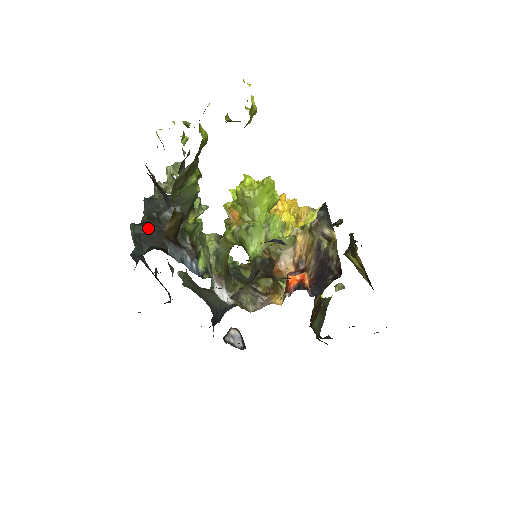
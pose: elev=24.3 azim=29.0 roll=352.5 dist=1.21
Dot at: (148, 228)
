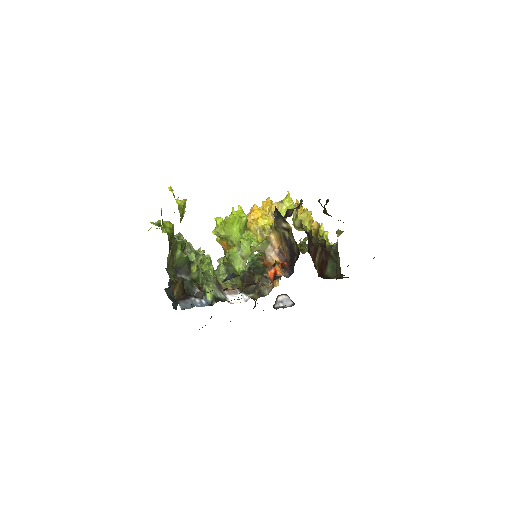
Dot at: (173, 289)
